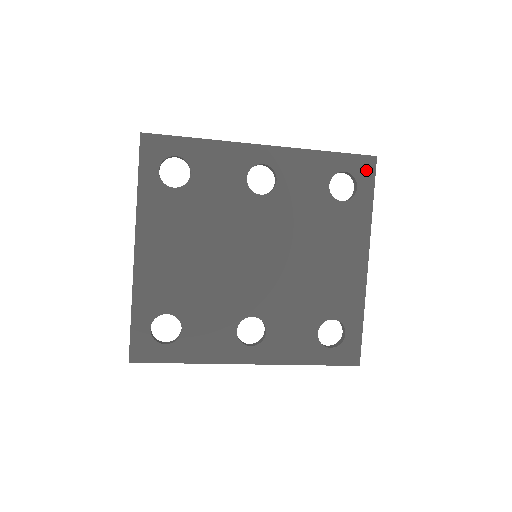
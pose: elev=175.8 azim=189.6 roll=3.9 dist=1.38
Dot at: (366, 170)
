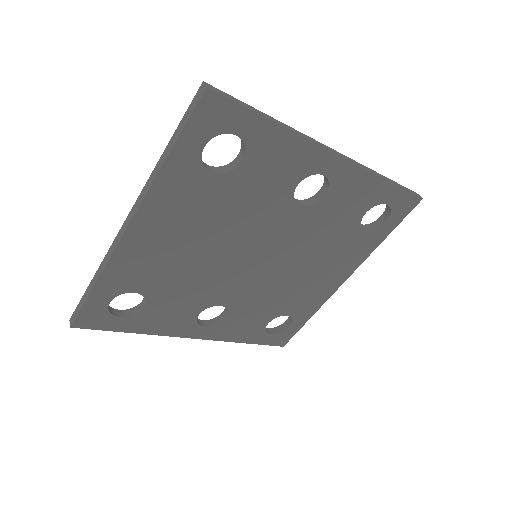
Dot at: (405, 208)
